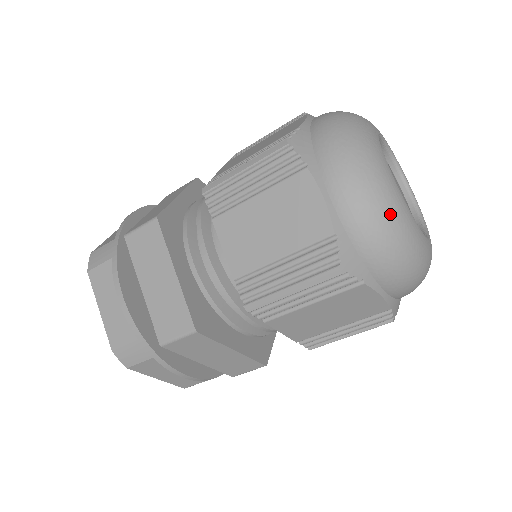
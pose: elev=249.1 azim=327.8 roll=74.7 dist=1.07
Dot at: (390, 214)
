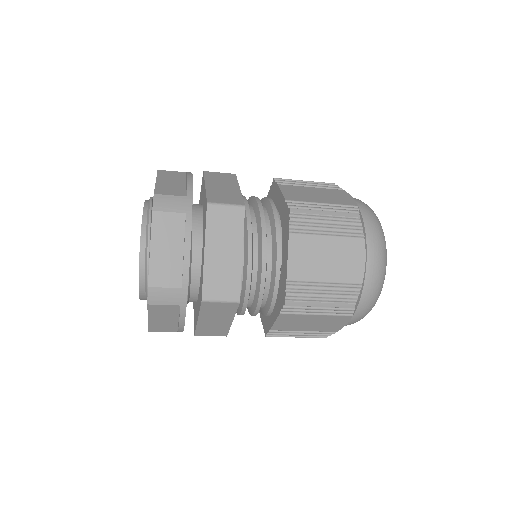
Dot at: occluded
